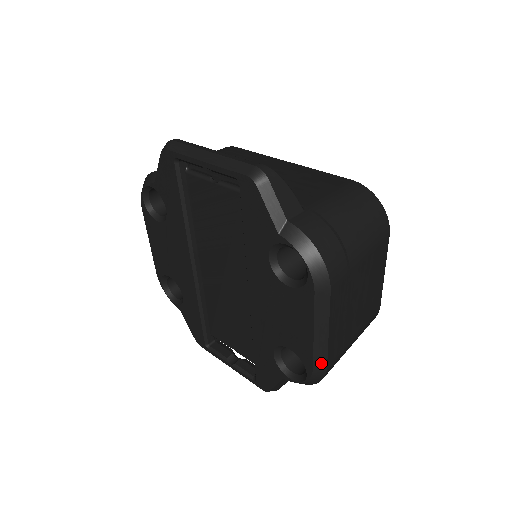
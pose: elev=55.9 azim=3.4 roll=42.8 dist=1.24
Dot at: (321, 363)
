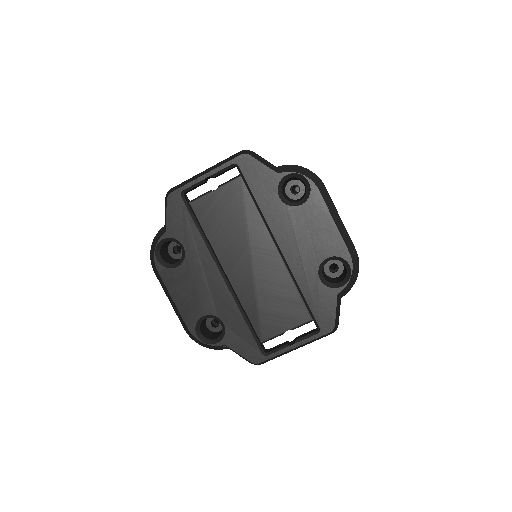
Dot at: (351, 247)
